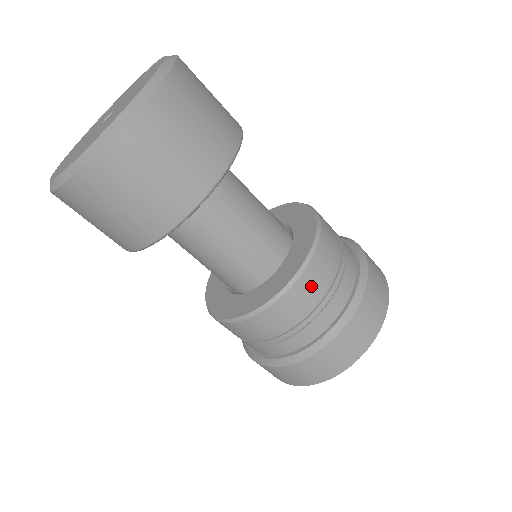
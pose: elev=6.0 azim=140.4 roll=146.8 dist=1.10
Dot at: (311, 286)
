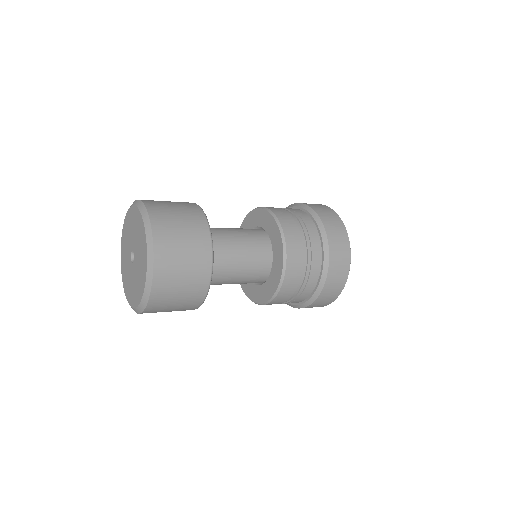
Dot at: (294, 239)
